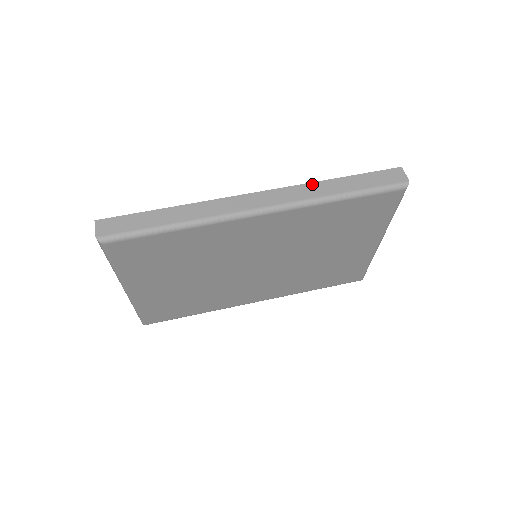
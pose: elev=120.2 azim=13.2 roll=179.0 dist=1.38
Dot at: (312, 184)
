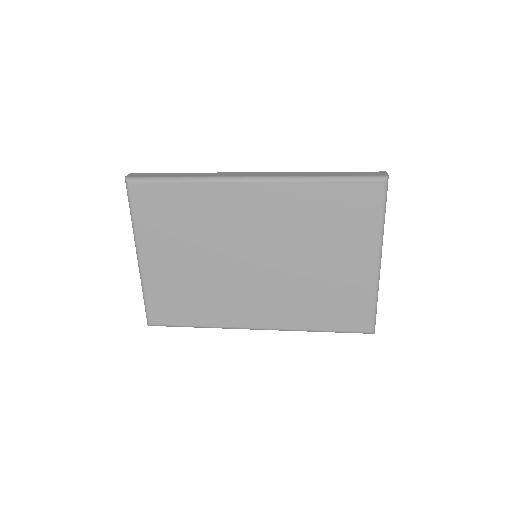
Dot at: (302, 172)
